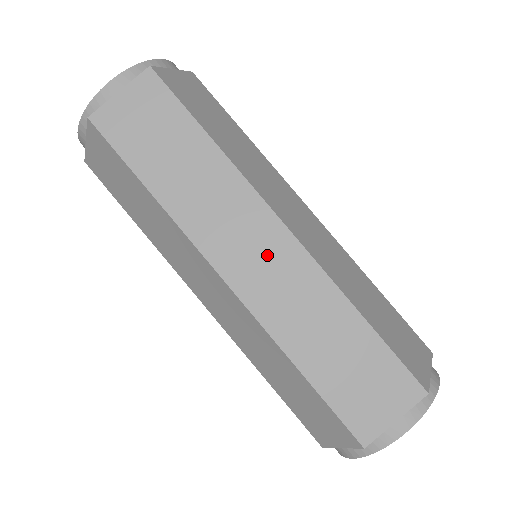
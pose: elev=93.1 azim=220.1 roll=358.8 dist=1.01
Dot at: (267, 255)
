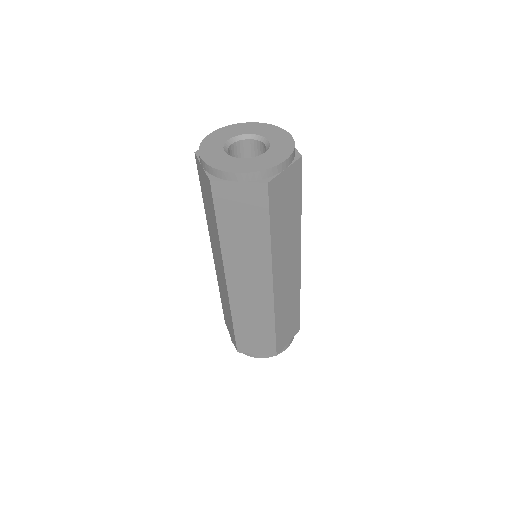
Dot at: (254, 289)
